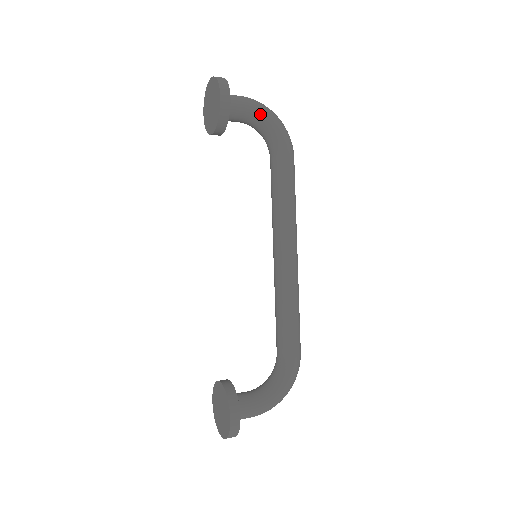
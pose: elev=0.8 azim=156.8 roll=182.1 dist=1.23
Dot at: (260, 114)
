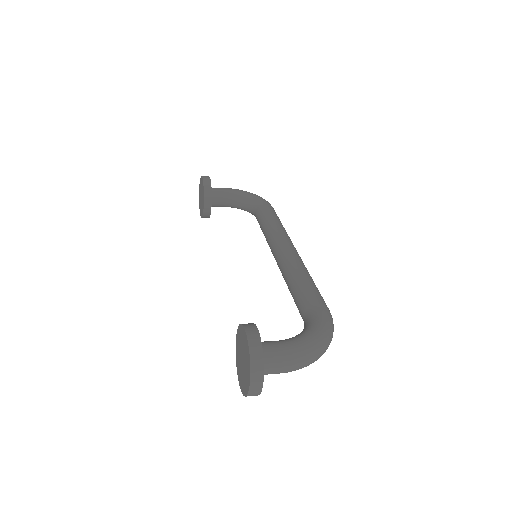
Dot at: (238, 191)
